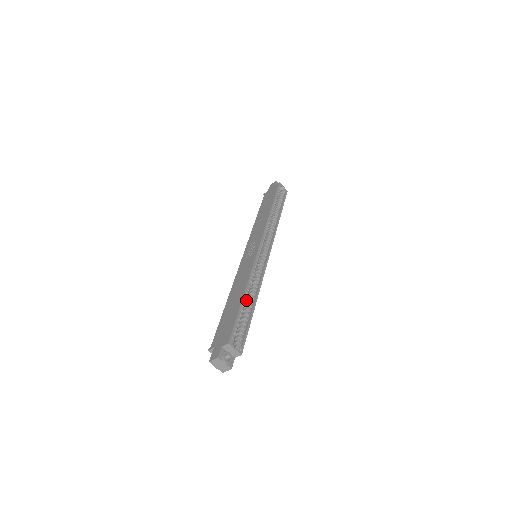
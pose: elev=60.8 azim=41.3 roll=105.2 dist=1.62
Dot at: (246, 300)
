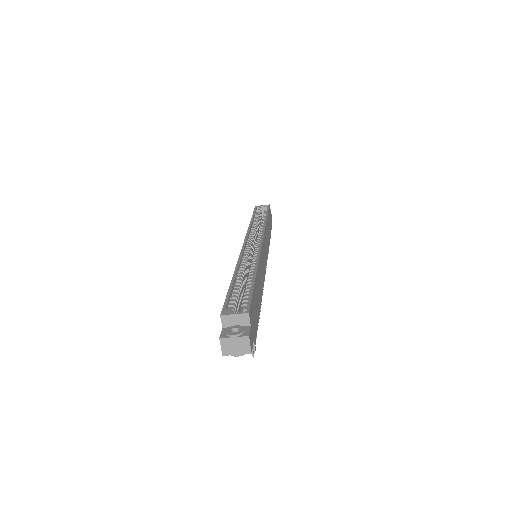
Dot at: occluded
